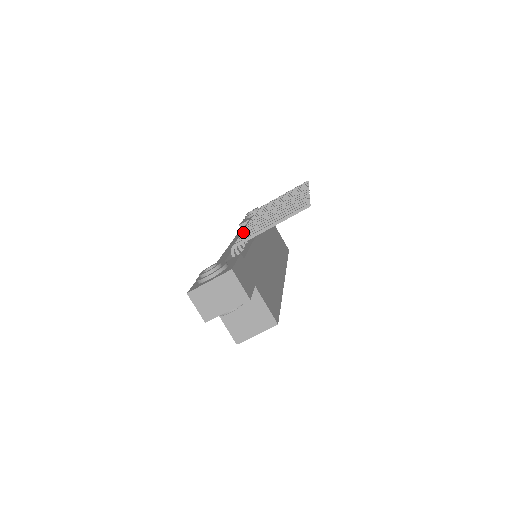
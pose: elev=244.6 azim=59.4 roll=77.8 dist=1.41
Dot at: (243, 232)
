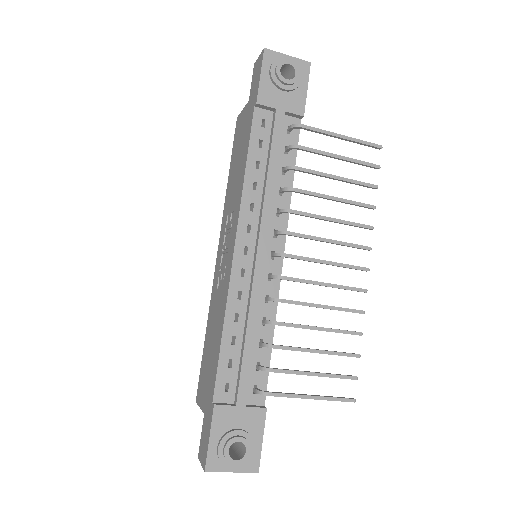
Dot at: (278, 325)
